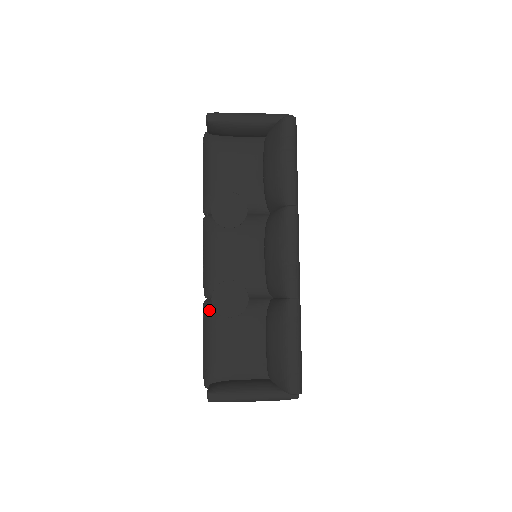
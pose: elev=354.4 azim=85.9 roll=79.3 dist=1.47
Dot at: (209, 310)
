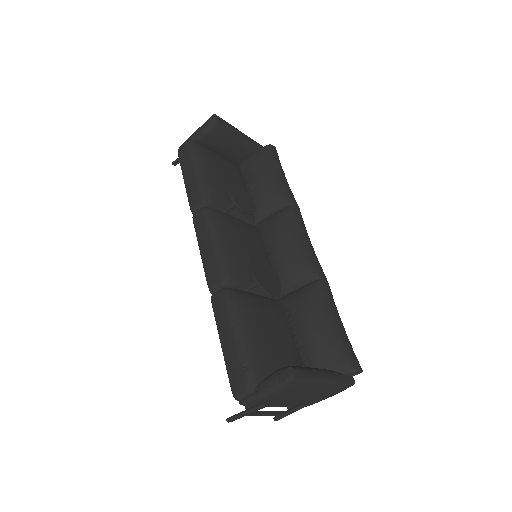
Dot at: (235, 296)
